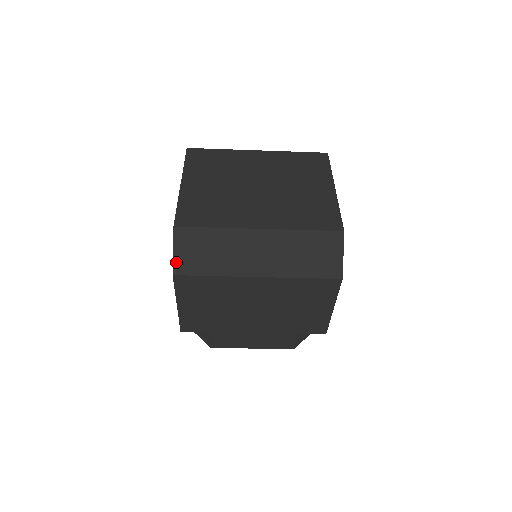
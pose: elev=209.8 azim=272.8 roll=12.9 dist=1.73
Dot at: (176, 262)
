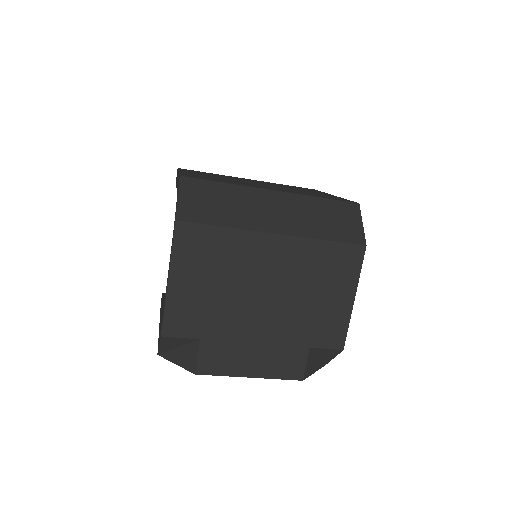
Dot at: (180, 208)
